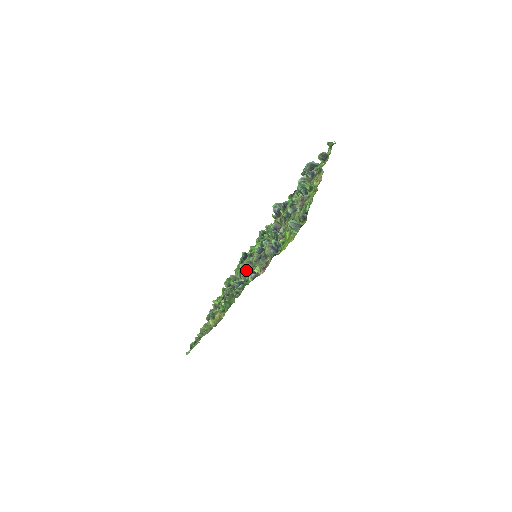
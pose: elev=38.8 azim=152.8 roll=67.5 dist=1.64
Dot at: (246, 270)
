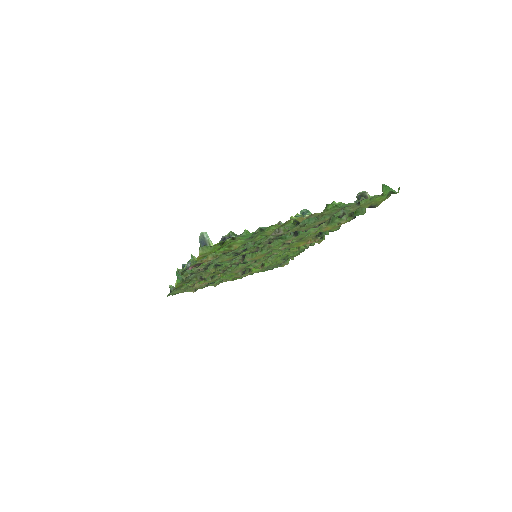
Dot at: occluded
